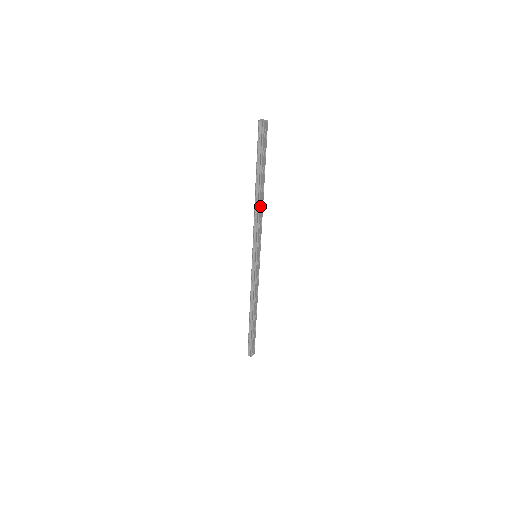
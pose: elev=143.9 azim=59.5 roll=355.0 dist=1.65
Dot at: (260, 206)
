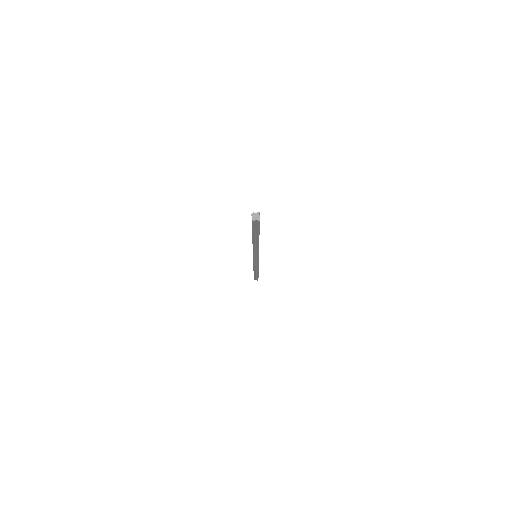
Dot at: occluded
